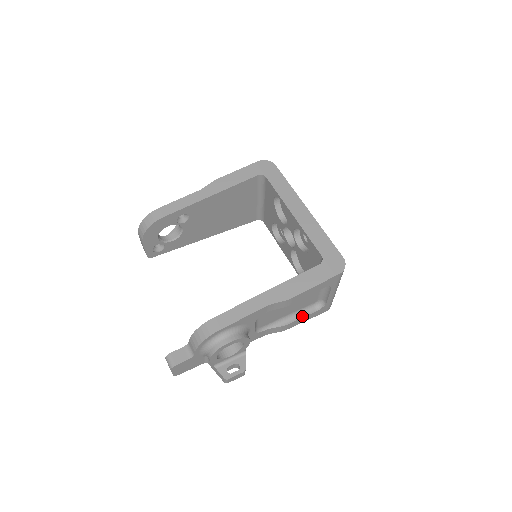
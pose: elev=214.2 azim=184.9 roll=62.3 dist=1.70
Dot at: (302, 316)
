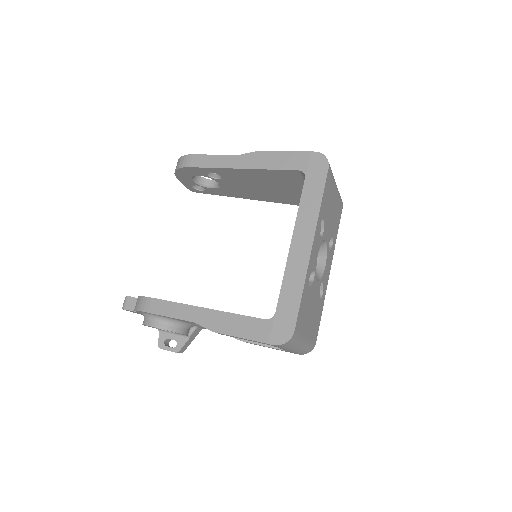
Dot at: (261, 344)
